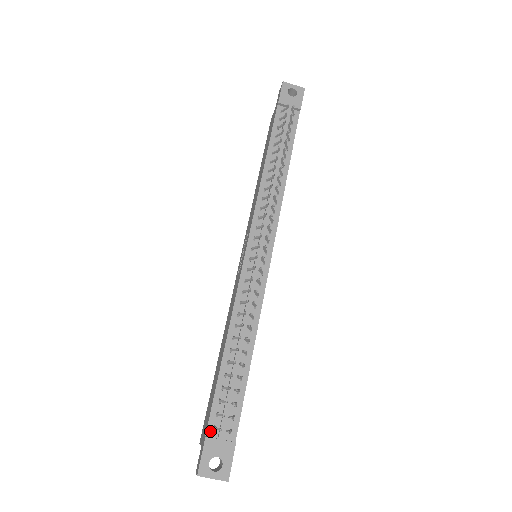
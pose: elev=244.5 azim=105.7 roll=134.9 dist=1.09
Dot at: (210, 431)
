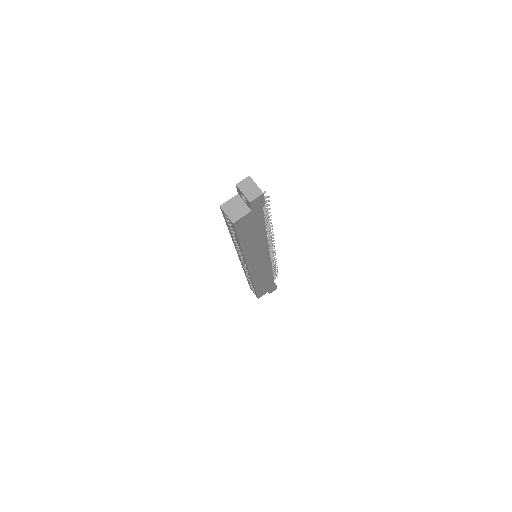
Dot at: occluded
